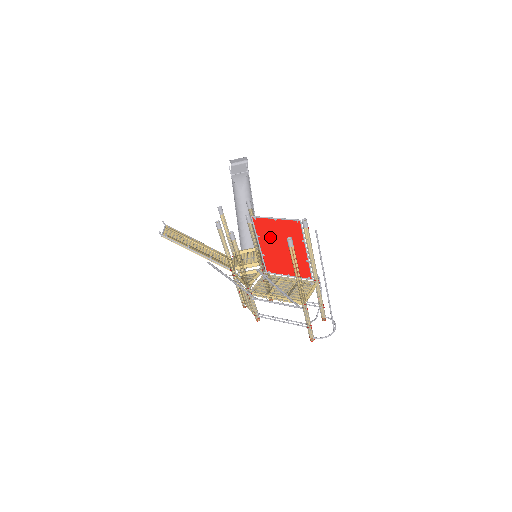
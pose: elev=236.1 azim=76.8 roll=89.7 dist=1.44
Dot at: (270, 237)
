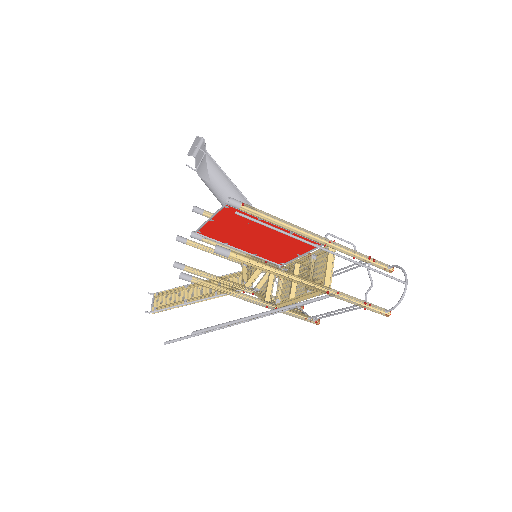
Dot at: (234, 237)
